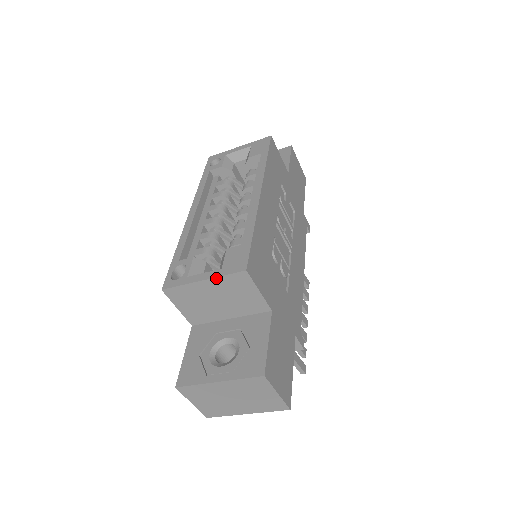
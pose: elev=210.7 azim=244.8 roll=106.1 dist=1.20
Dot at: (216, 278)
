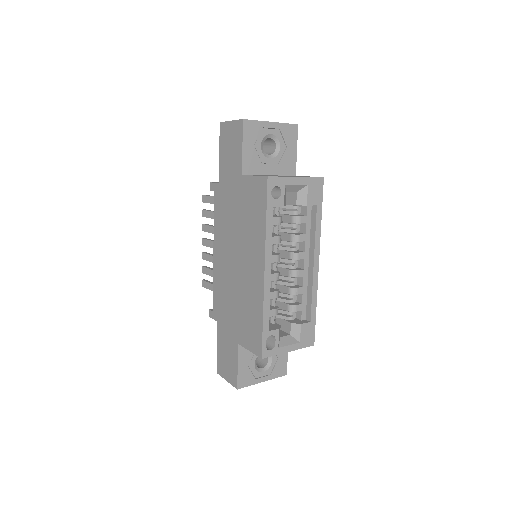
Dot at: (297, 349)
